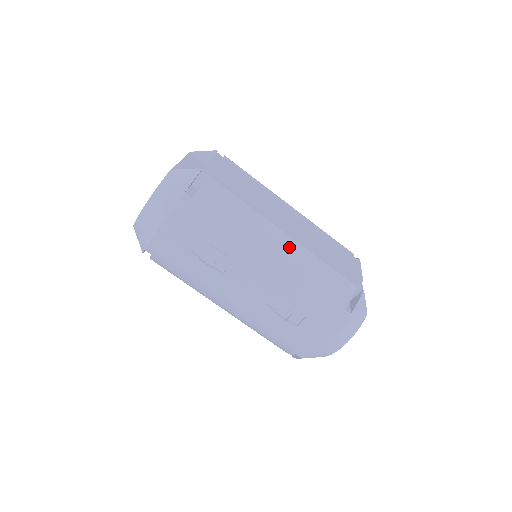
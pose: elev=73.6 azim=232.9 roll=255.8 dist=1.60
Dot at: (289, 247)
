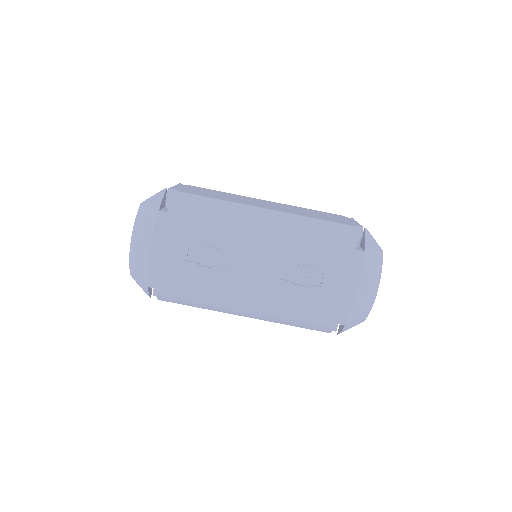
Dot at: (275, 218)
